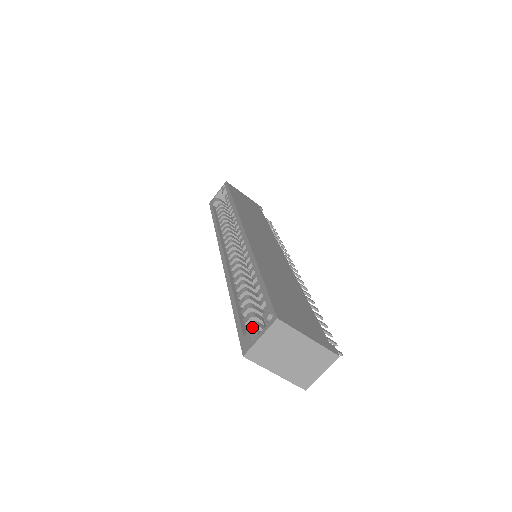
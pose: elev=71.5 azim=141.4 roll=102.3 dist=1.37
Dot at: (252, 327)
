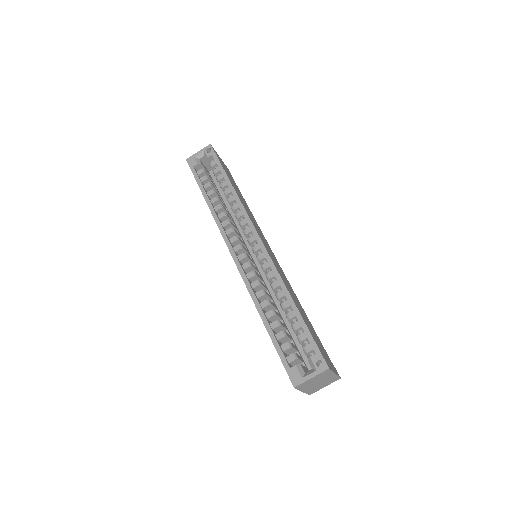
Dot at: (294, 359)
